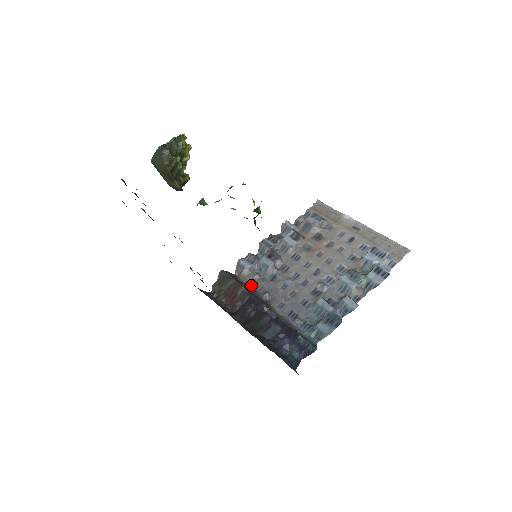
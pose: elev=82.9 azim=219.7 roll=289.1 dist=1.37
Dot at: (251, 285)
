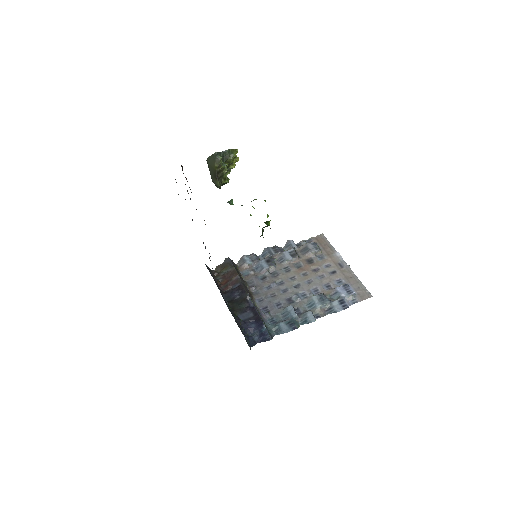
Dot at: (245, 277)
